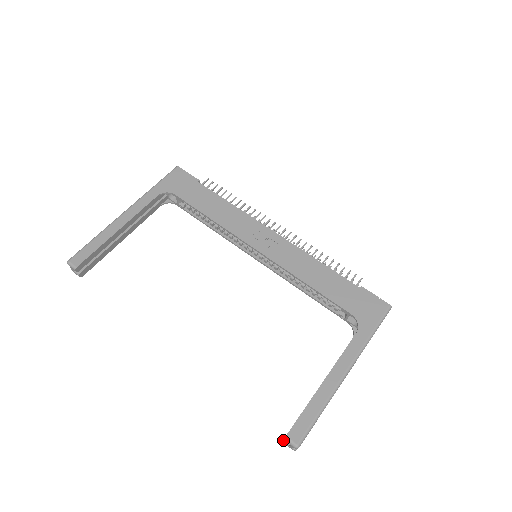
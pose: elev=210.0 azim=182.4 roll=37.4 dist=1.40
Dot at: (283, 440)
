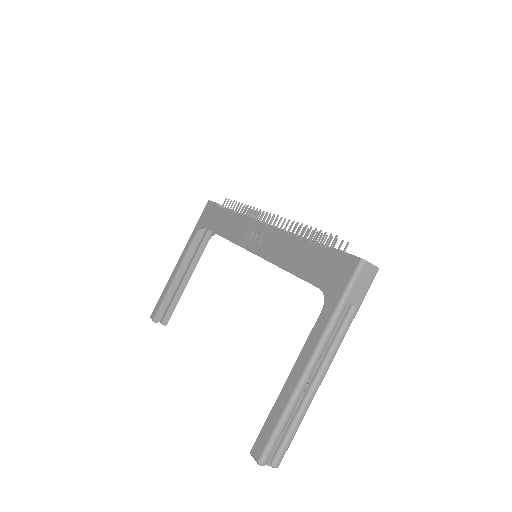
Dot at: occluded
